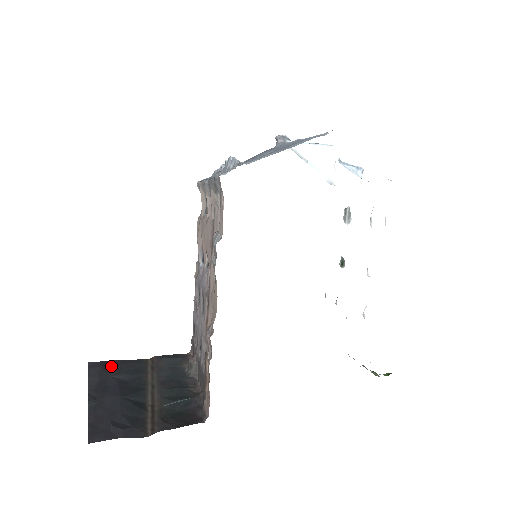
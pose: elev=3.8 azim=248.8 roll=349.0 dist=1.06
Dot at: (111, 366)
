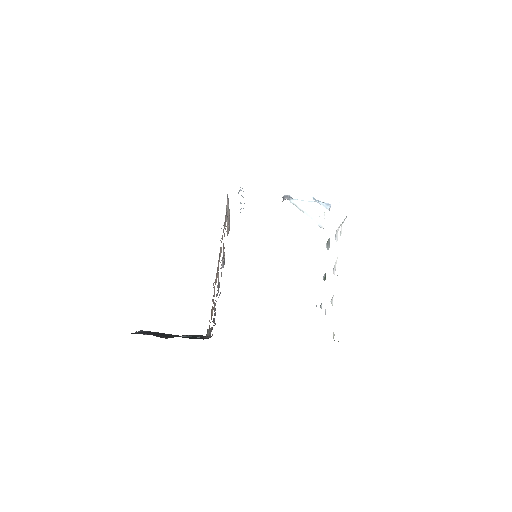
Dot at: (156, 332)
